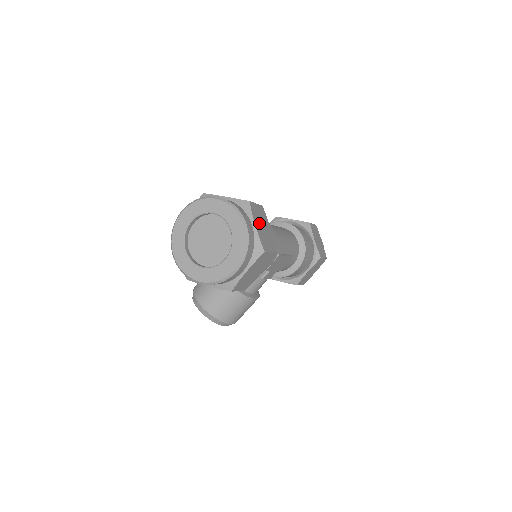
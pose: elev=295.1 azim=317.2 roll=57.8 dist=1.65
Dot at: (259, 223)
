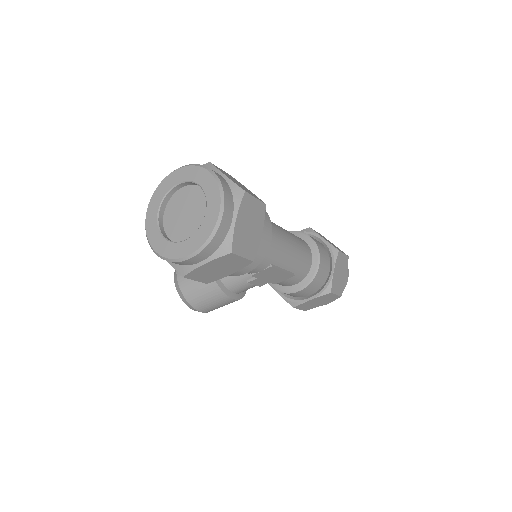
Dot at: (245, 220)
